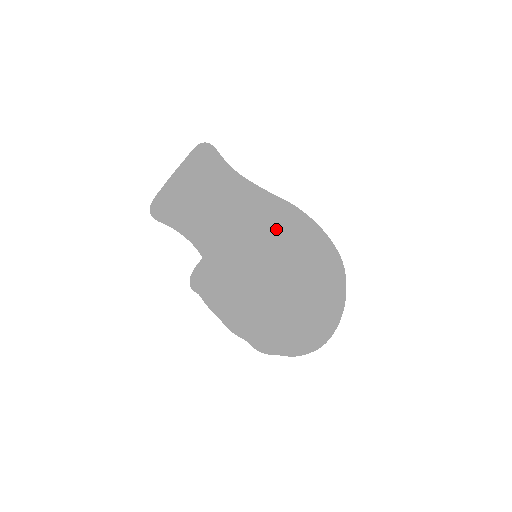
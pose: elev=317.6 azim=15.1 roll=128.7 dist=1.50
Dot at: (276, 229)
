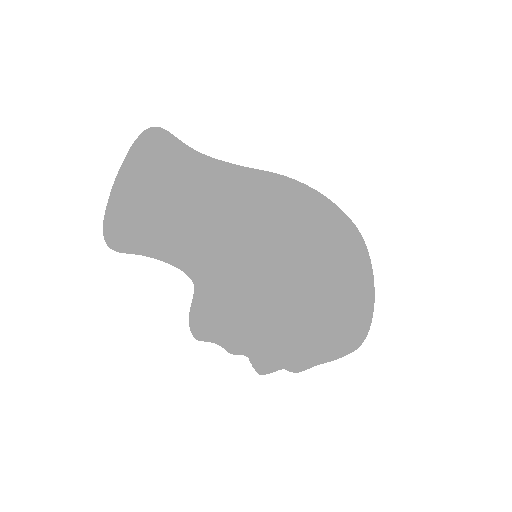
Dot at: (280, 228)
